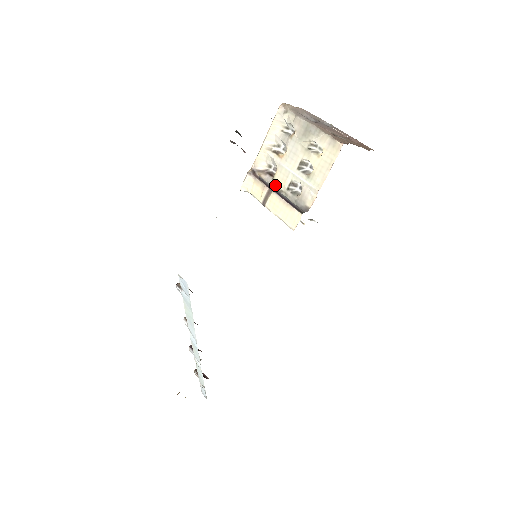
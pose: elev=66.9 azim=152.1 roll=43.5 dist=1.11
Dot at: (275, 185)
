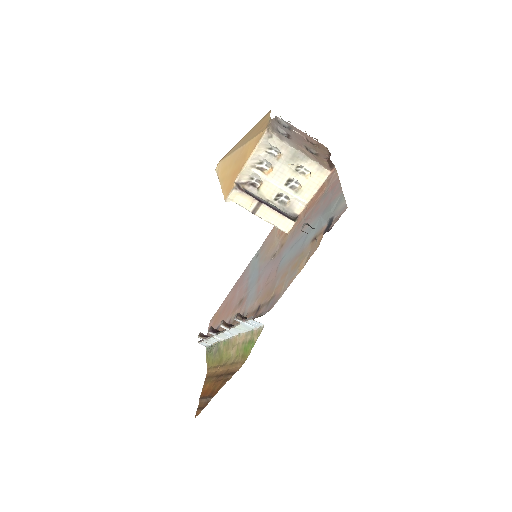
Dot at: (261, 196)
